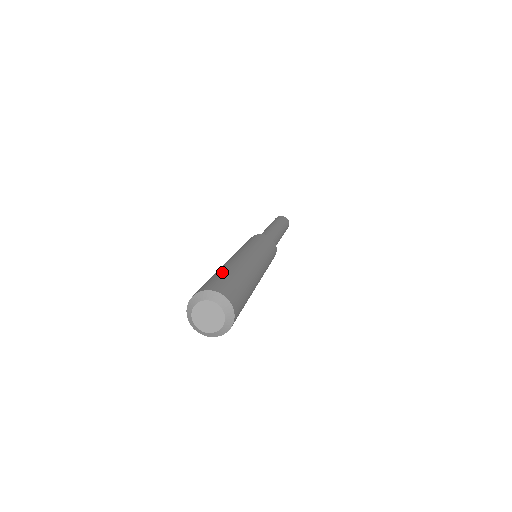
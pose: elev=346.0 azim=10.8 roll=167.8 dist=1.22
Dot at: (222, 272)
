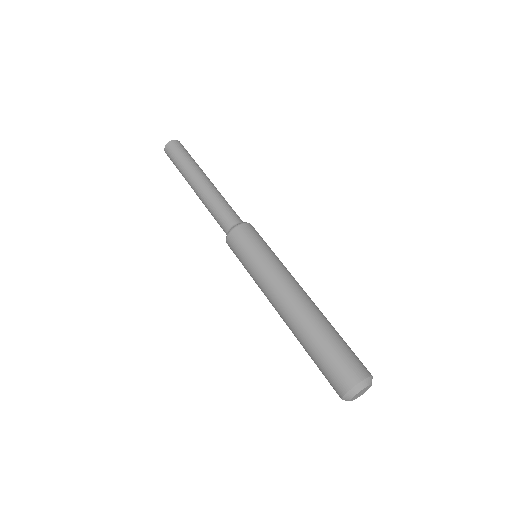
Dot at: (337, 336)
